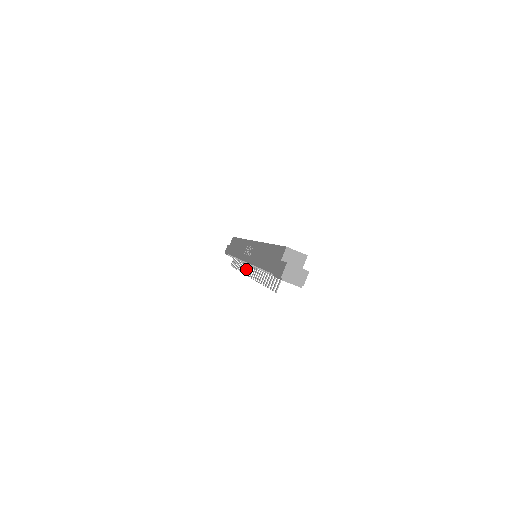
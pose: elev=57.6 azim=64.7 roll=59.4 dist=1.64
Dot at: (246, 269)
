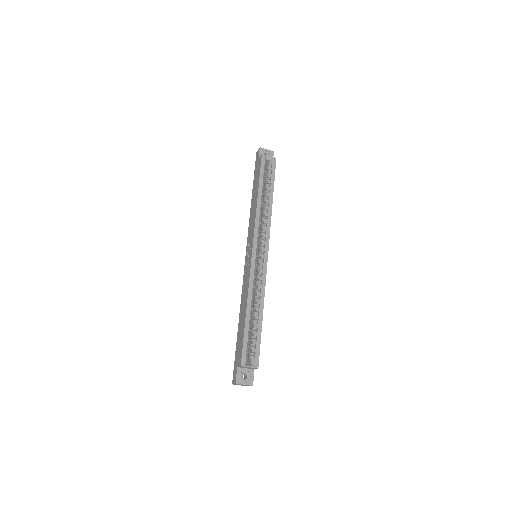
Dot at: occluded
